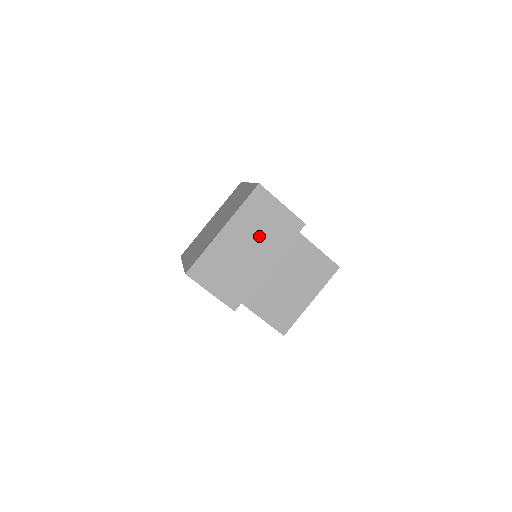
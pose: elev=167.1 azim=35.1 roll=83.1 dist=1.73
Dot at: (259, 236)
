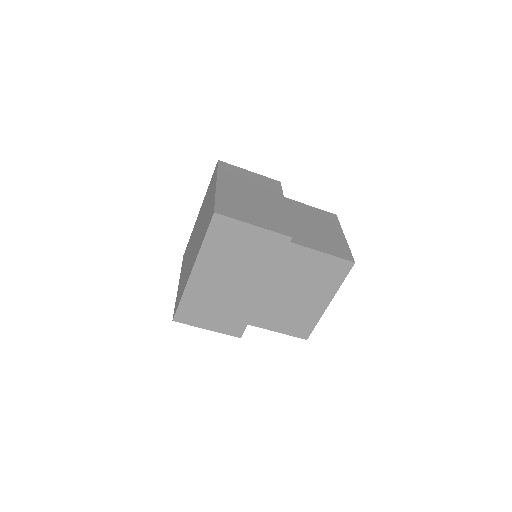
Dot at: (238, 266)
